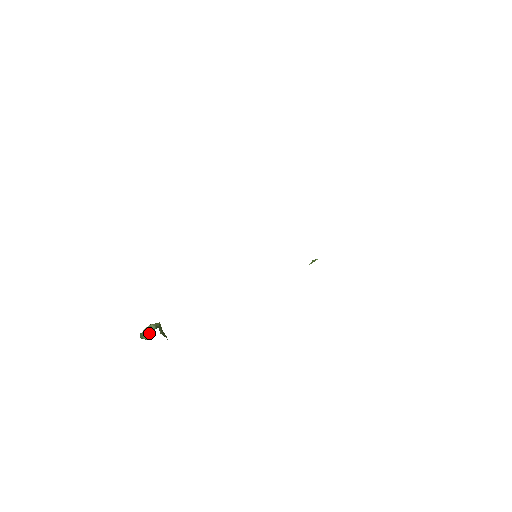
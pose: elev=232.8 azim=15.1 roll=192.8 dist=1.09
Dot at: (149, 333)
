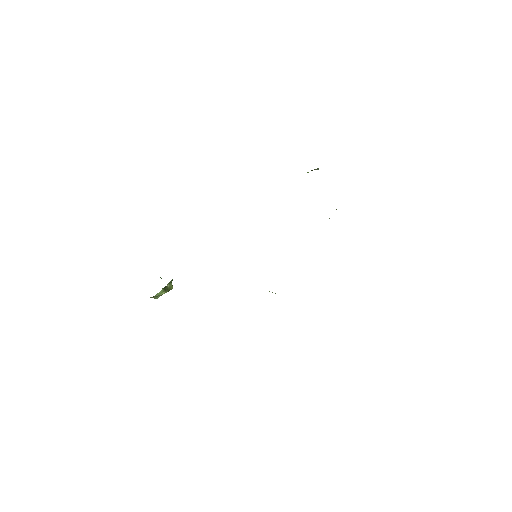
Dot at: occluded
